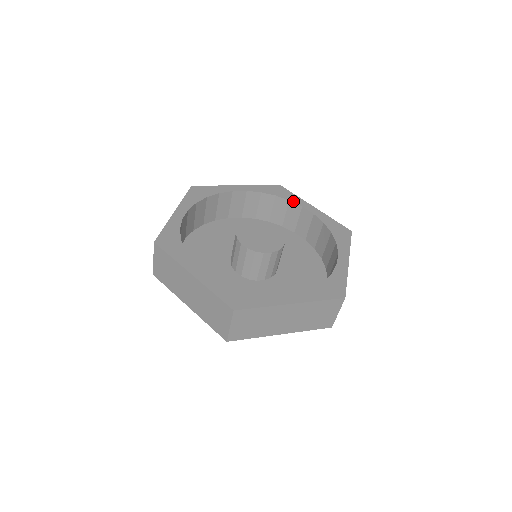
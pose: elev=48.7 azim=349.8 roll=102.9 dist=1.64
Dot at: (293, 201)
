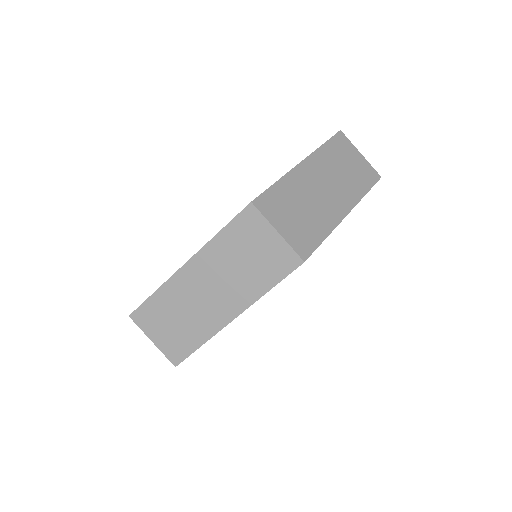
Dot at: occluded
